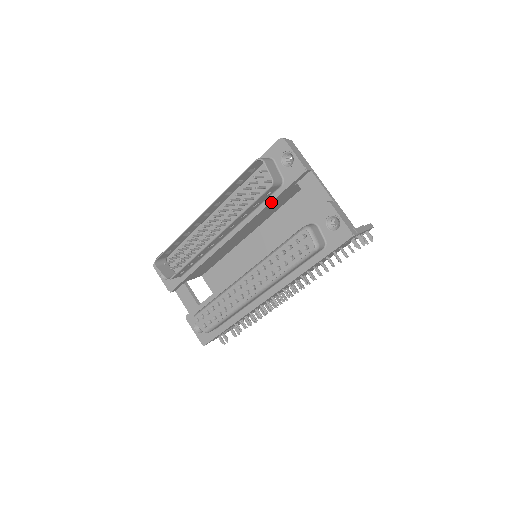
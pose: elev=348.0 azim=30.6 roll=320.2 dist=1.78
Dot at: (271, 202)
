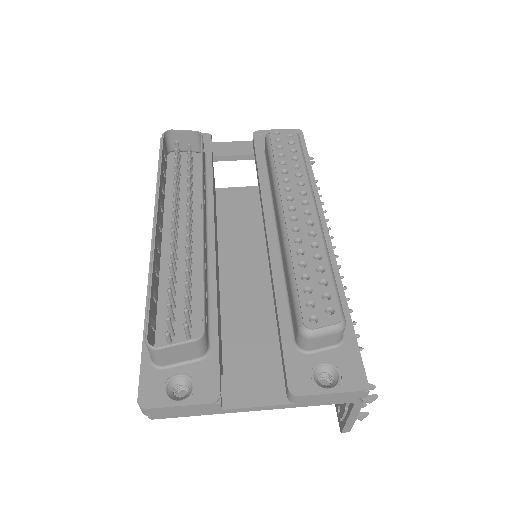
Dot at: (212, 173)
